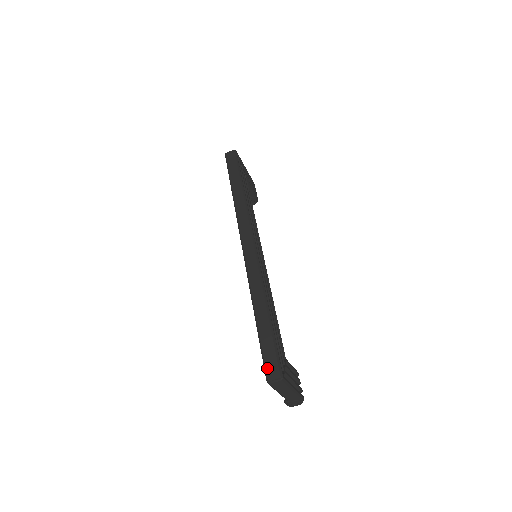
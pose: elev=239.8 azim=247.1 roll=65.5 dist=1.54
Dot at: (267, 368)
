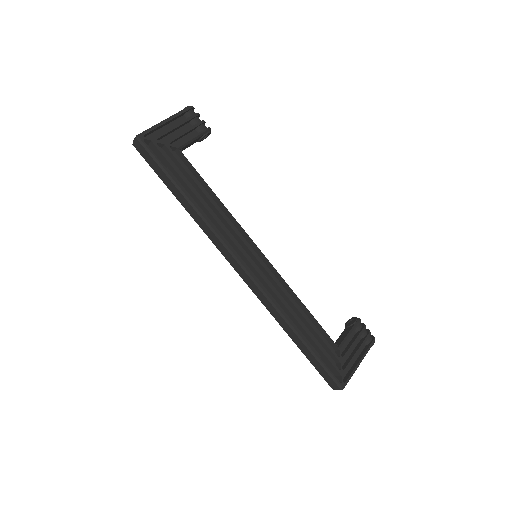
Dot at: (327, 382)
